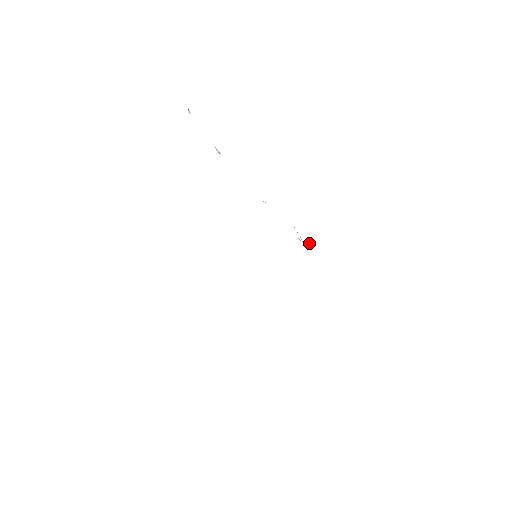
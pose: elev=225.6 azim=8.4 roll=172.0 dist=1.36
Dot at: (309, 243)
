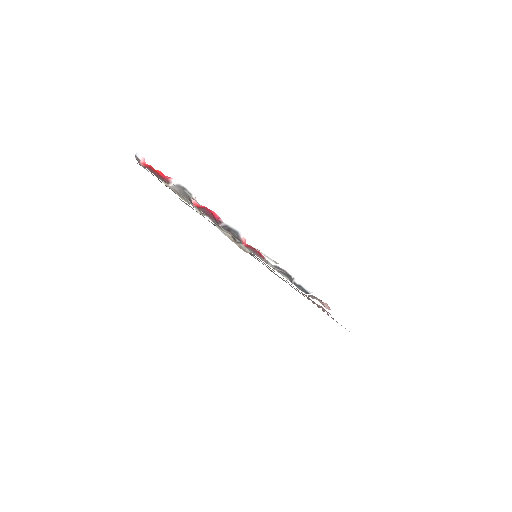
Dot at: occluded
